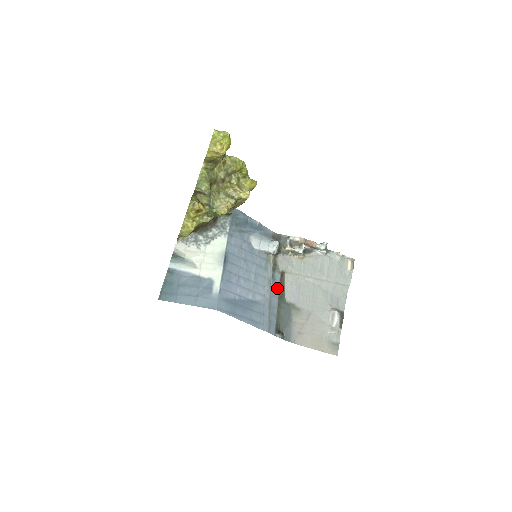
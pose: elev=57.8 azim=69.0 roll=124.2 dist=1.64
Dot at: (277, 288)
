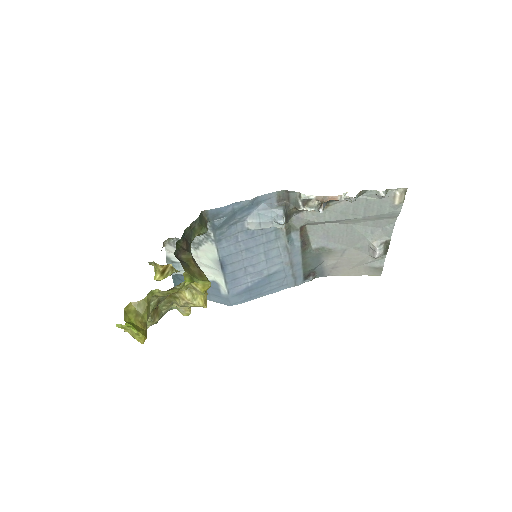
Dot at: (297, 245)
